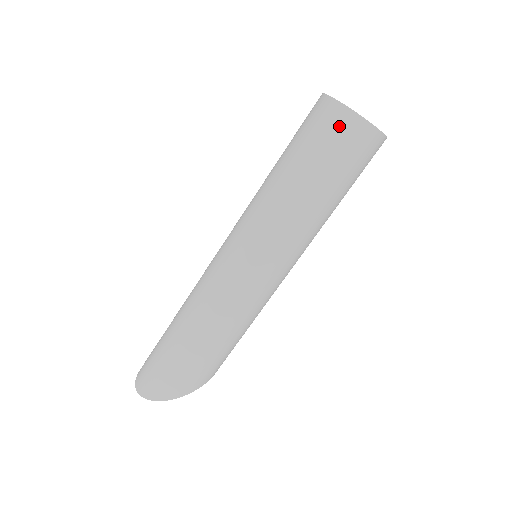
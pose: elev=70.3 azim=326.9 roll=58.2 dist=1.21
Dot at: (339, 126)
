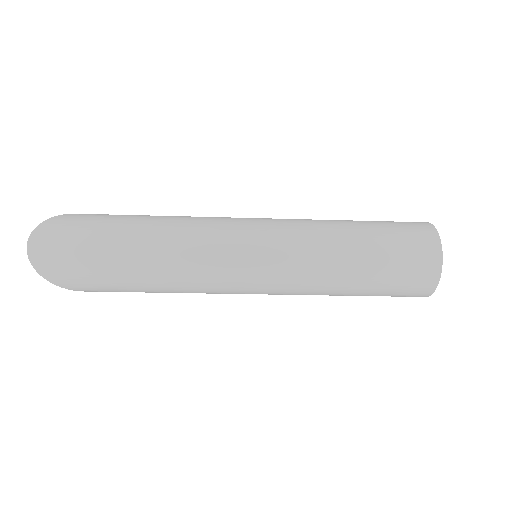
Dot at: (422, 280)
